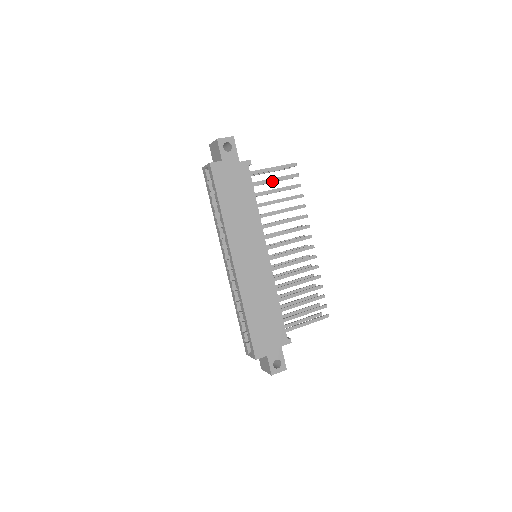
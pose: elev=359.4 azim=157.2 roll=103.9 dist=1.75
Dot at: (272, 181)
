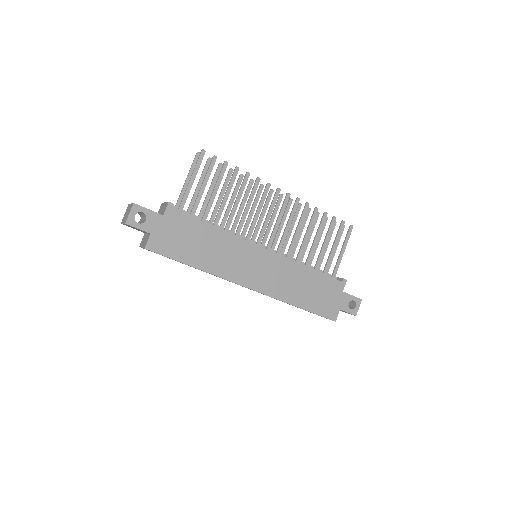
Dot at: (203, 191)
